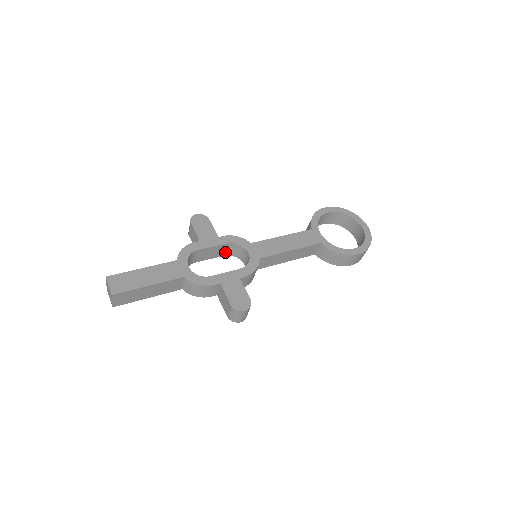
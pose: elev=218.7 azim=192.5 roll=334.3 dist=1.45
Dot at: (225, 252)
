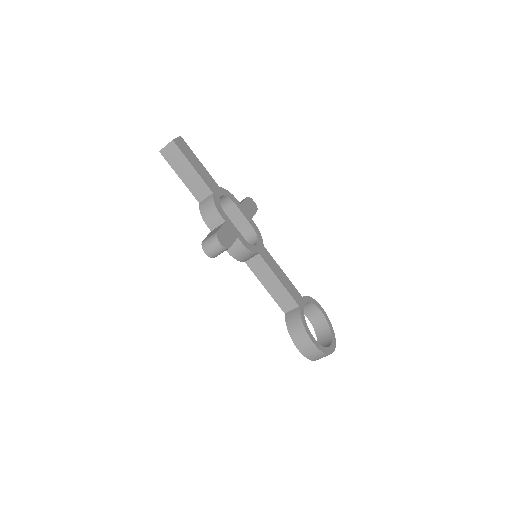
Dot at: (242, 233)
